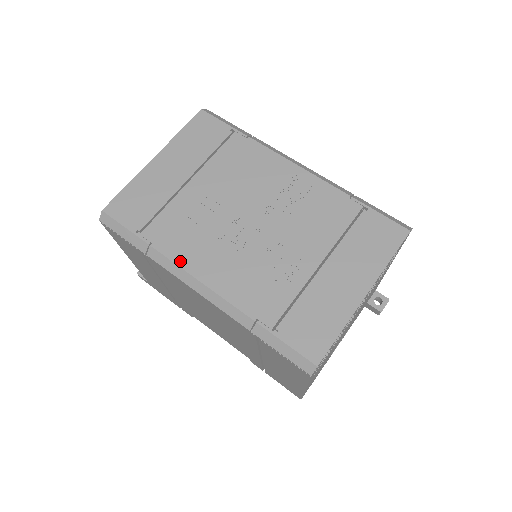
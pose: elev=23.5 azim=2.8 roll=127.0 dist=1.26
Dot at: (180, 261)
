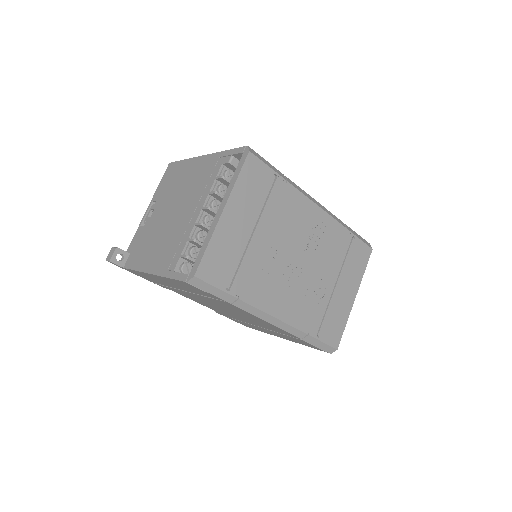
Dot at: (261, 306)
